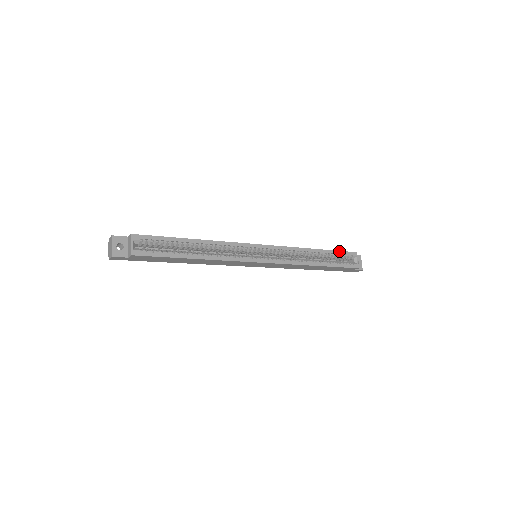
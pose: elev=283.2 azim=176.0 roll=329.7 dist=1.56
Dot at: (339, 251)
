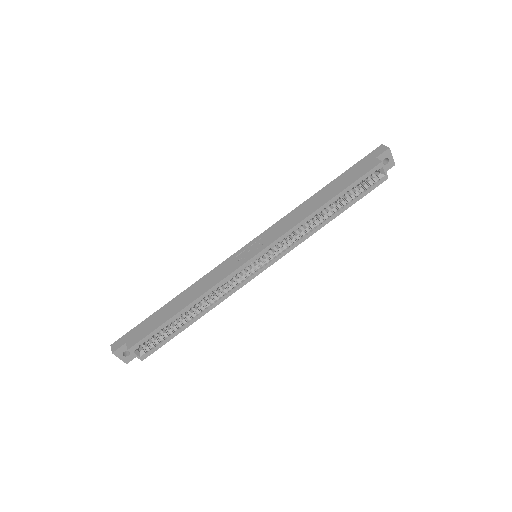
Dot at: (356, 181)
